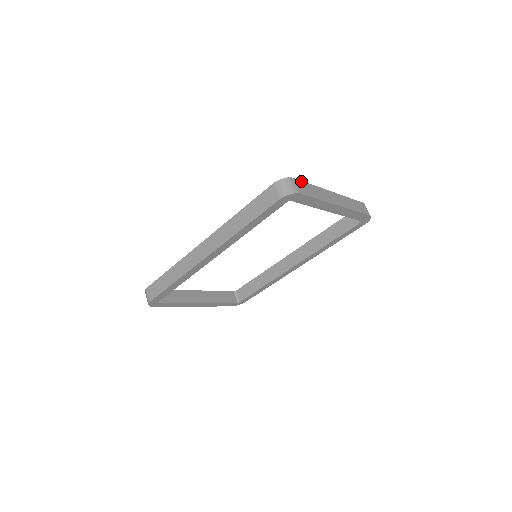
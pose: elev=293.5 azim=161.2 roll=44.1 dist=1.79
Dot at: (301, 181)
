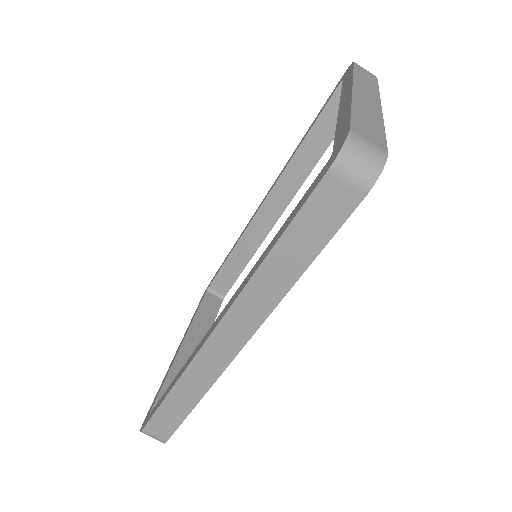
Dot at: (351, 120)
